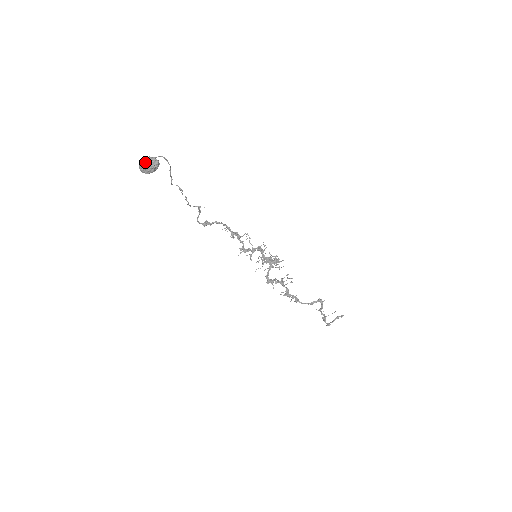
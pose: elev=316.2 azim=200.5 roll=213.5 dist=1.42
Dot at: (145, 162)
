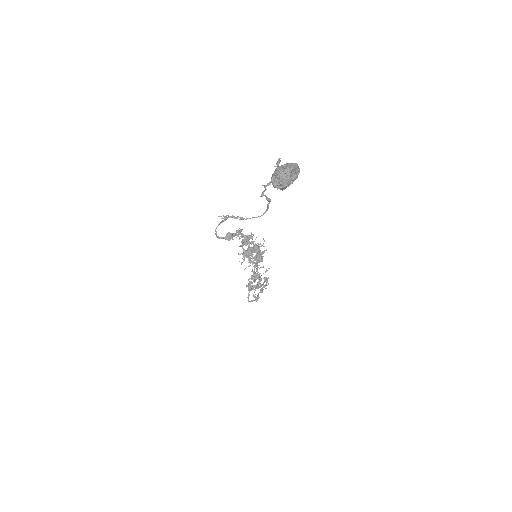
Dot at: (292, 173)
